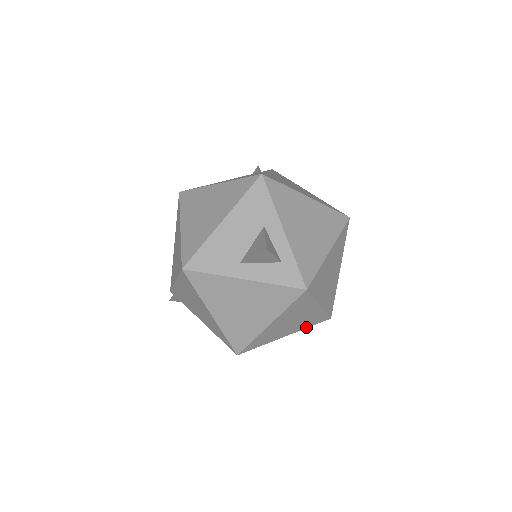
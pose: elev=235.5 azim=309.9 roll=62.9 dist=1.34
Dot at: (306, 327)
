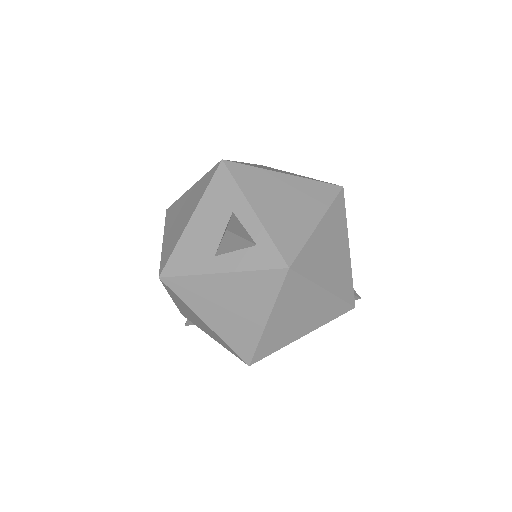
Dot at: (326, 322)
